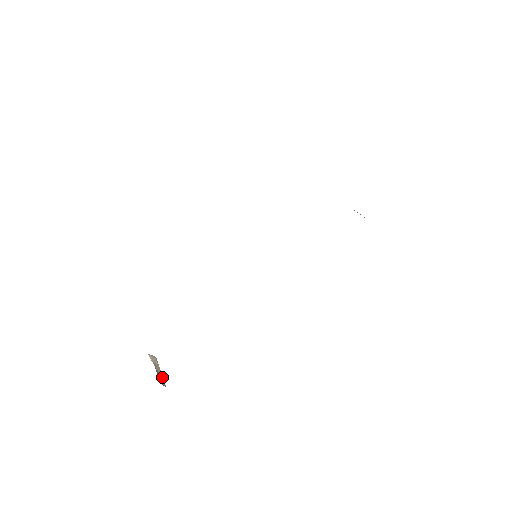
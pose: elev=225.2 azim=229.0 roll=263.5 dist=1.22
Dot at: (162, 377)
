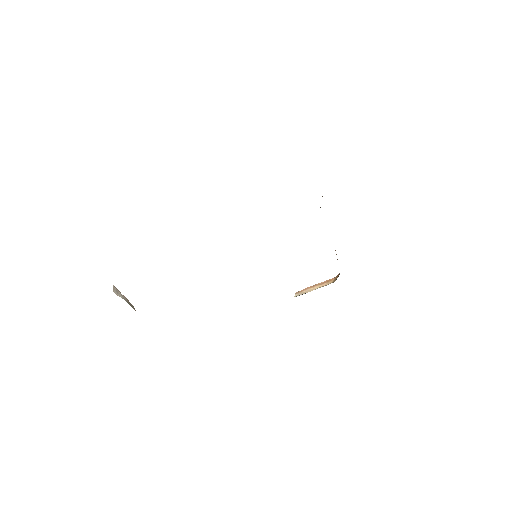
Dot at: (128, 301)
